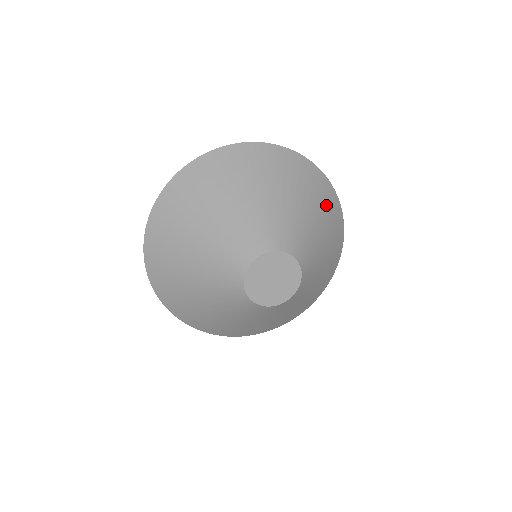
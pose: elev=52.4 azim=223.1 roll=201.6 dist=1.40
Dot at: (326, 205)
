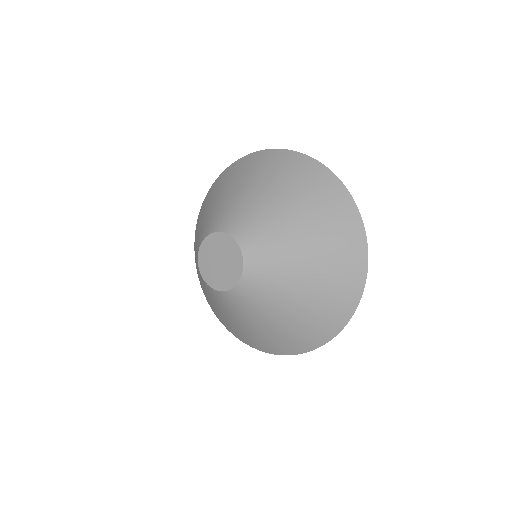
Dot at: (338, 261)
